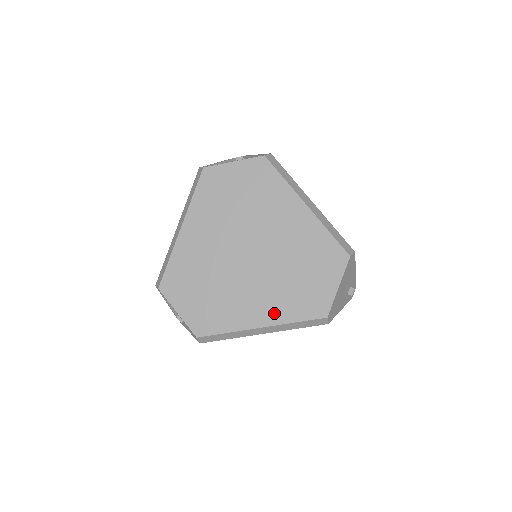
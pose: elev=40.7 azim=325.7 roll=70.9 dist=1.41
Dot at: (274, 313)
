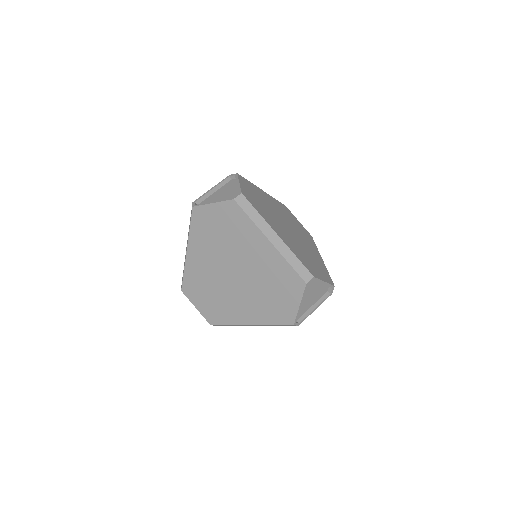
Dot at: (257, 317)
